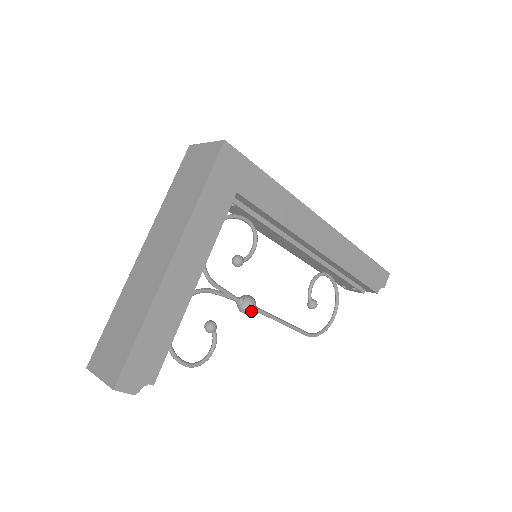
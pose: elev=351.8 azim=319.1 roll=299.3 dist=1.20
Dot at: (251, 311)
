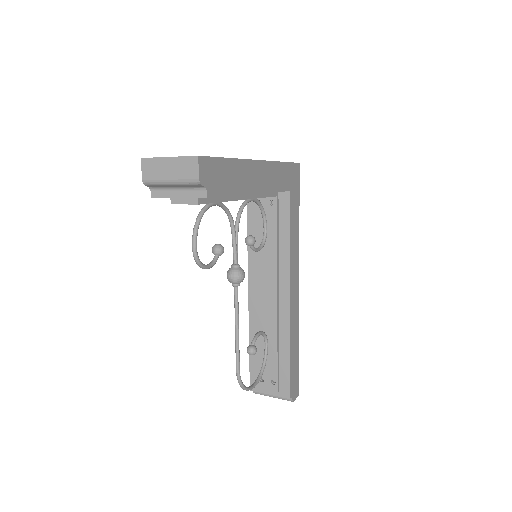
Dot at: (240, 279)
